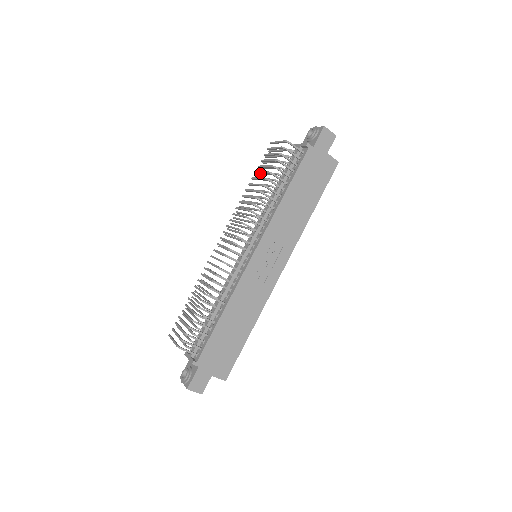
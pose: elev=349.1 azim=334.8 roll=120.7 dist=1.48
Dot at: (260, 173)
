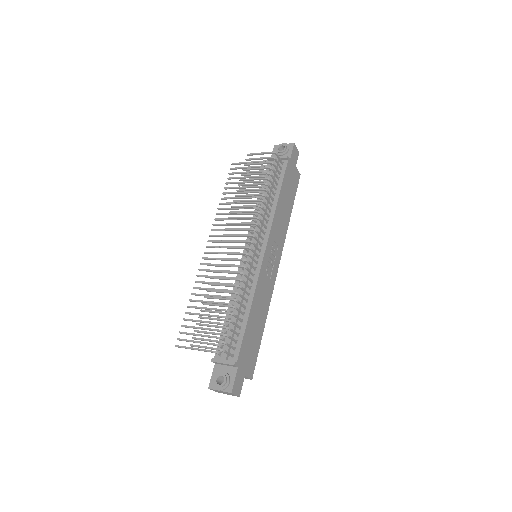
Dot at: (250, 180)
